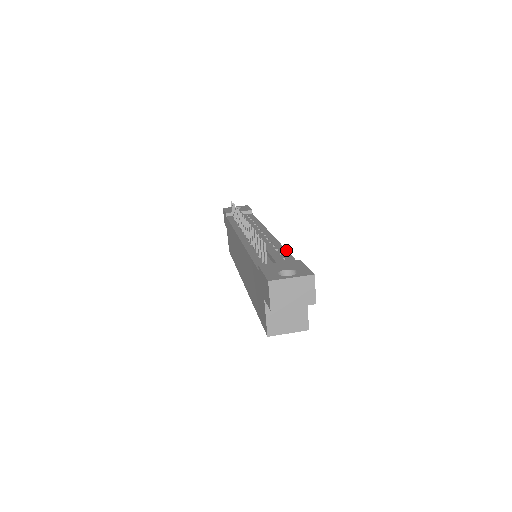
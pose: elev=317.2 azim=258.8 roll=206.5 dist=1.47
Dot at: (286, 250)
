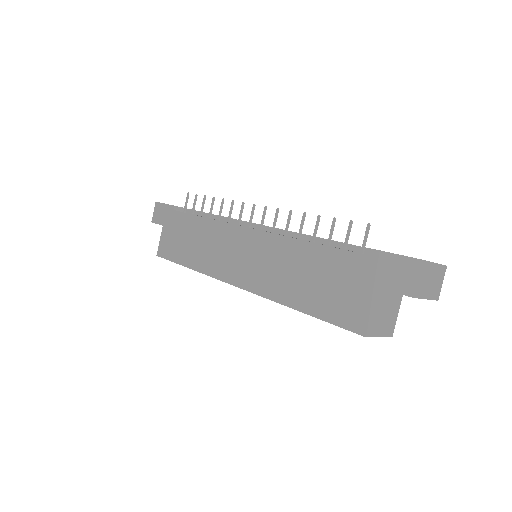
Dot at: occluded
